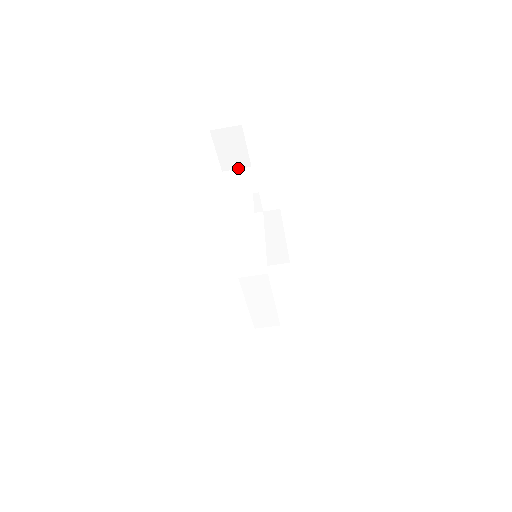
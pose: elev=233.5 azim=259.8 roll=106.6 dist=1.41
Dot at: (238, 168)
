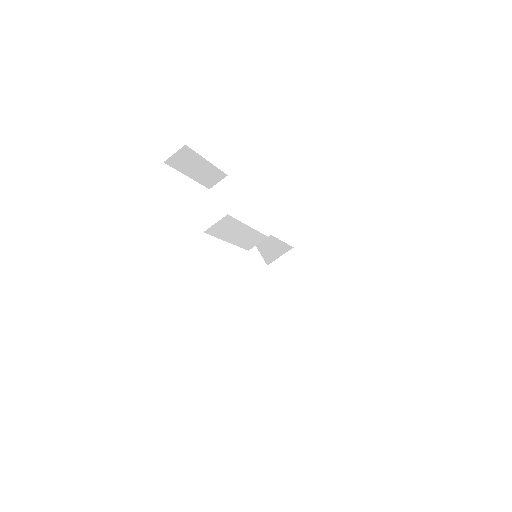
Dot at: (238, 212)
